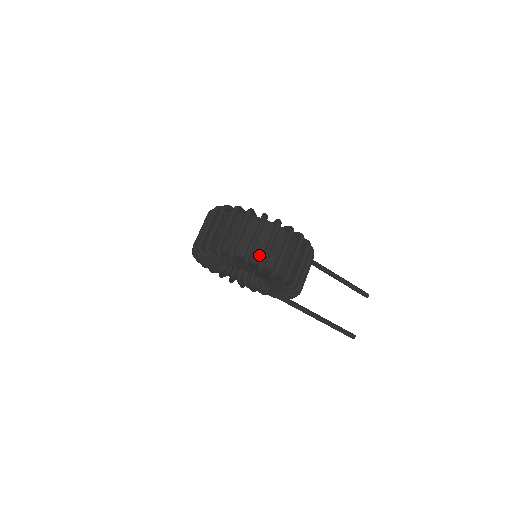
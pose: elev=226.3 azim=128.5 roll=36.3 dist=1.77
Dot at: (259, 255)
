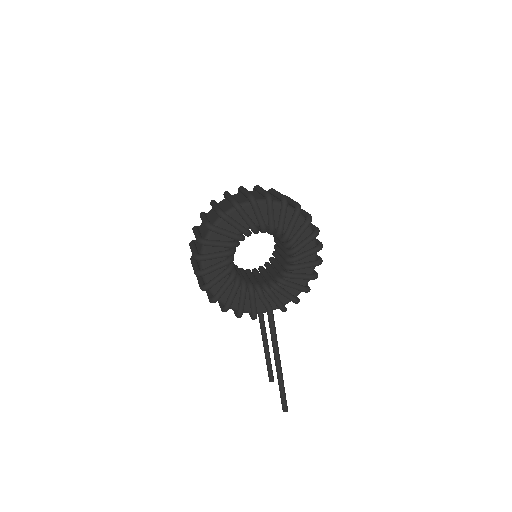
Dot at: occluded
